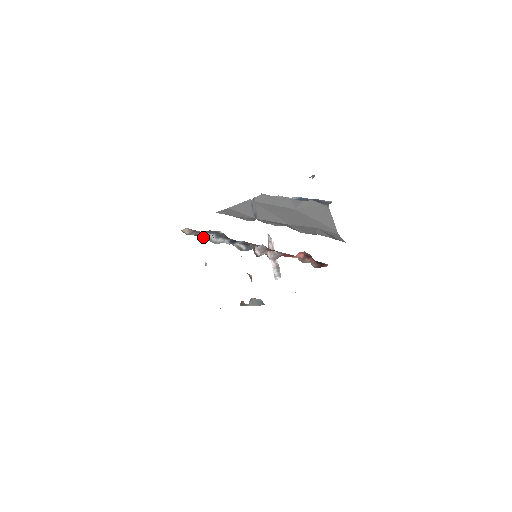
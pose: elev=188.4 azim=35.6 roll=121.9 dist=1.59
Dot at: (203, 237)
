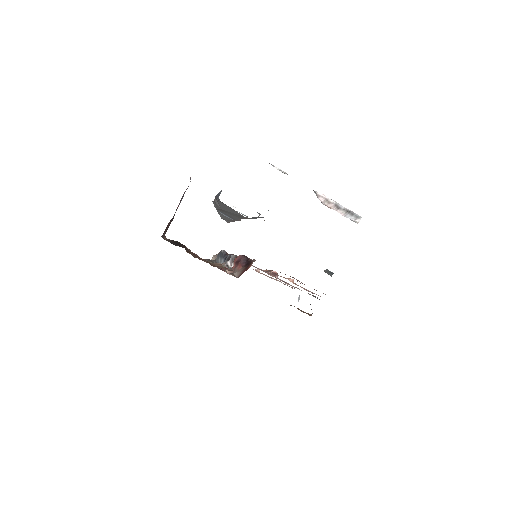
Dot at: (217, 262)
